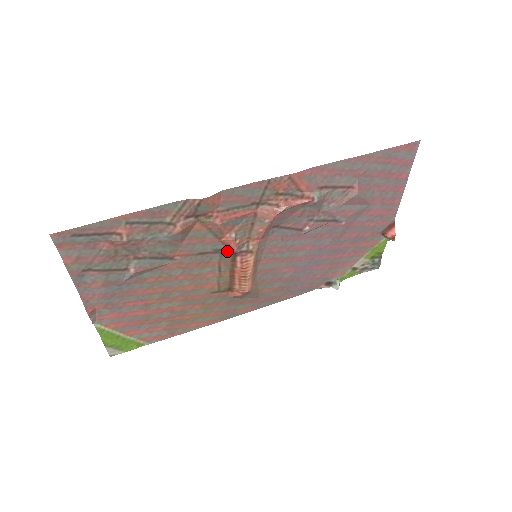
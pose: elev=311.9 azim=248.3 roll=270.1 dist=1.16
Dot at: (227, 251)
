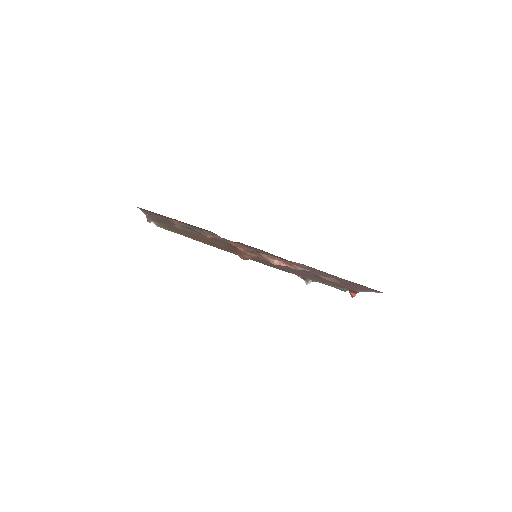
Dot at: occluded
